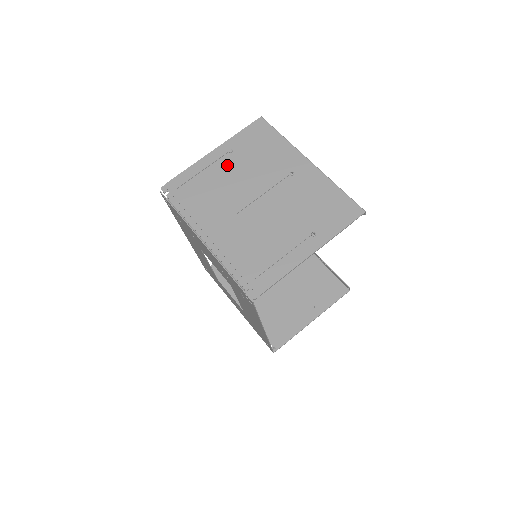
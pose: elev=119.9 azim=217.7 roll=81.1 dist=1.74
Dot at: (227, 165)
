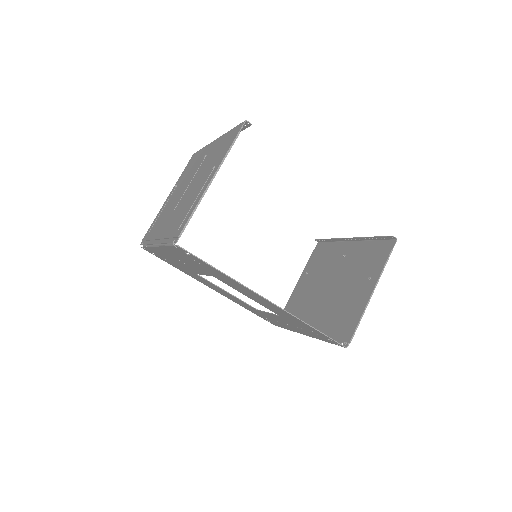
Dot at: (173, 194)
